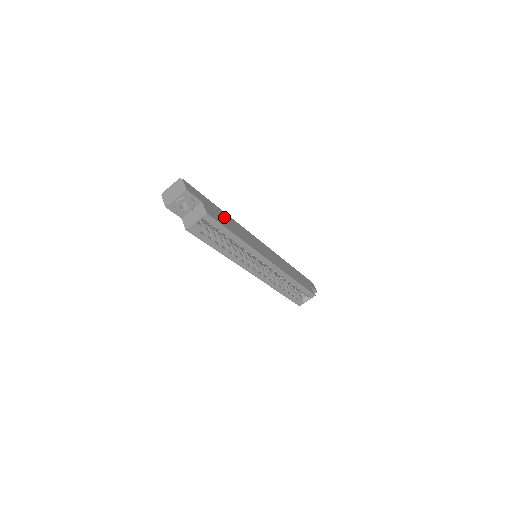
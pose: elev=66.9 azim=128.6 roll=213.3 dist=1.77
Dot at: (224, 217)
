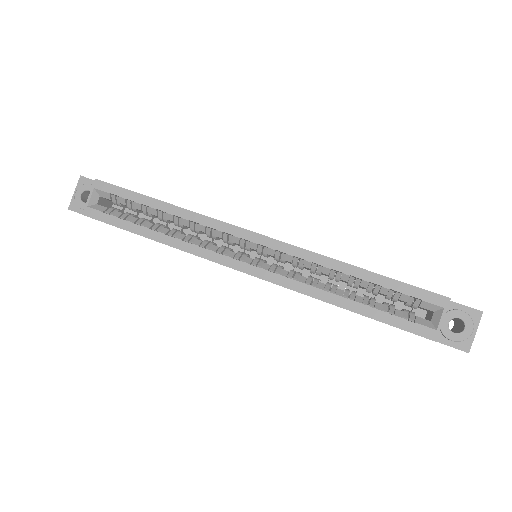
Dot at: occluded
